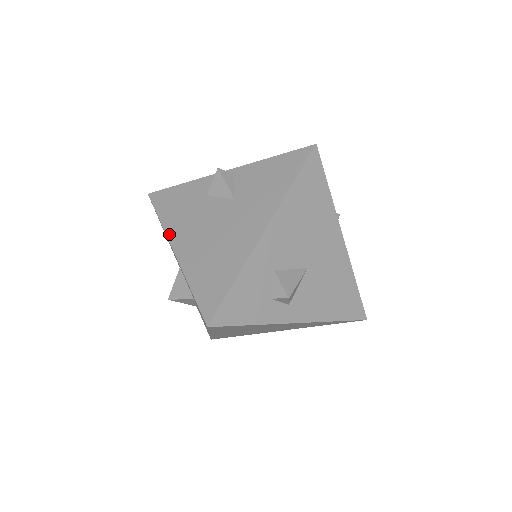
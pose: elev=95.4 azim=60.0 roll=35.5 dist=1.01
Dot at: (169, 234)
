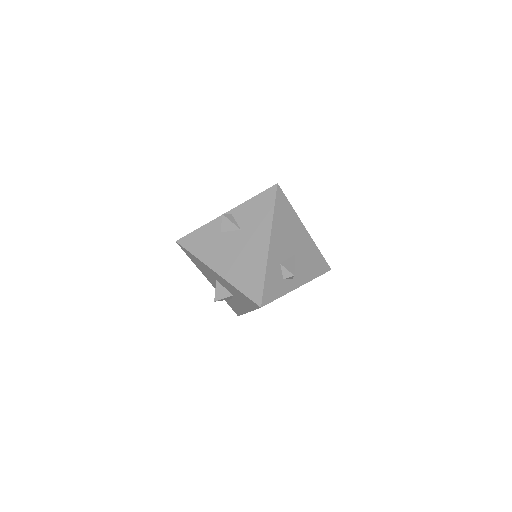
Dot at: (207, 263)
